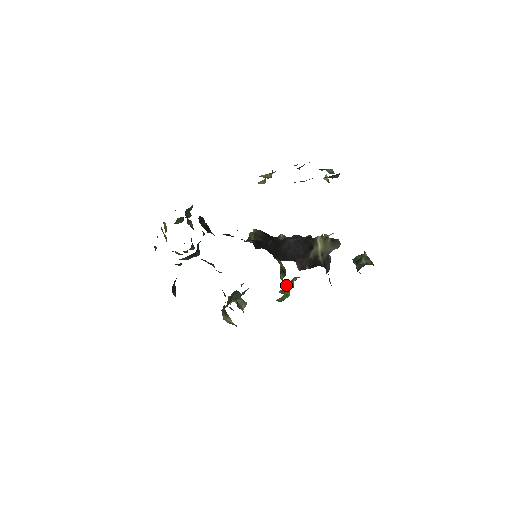
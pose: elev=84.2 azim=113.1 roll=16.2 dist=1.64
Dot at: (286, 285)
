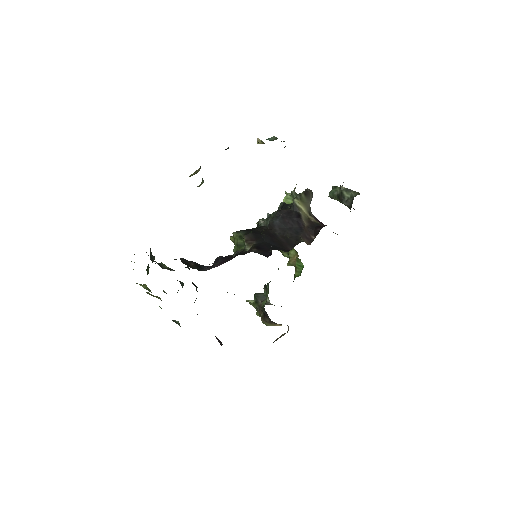
Dot at: occluded
